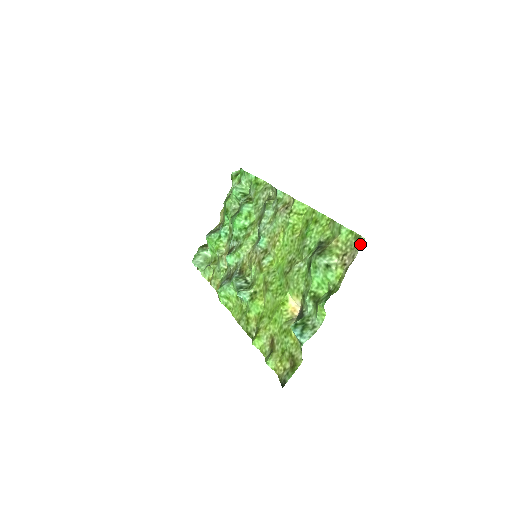
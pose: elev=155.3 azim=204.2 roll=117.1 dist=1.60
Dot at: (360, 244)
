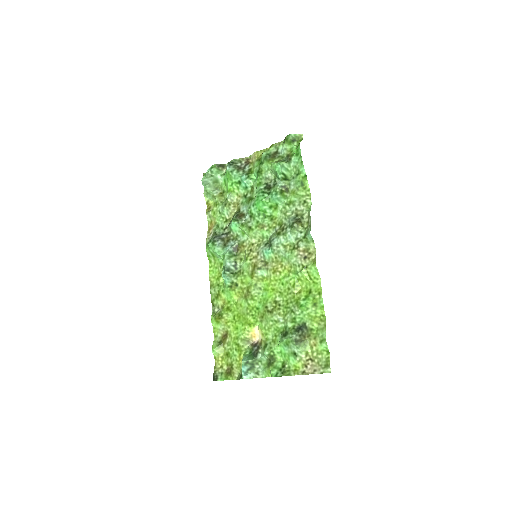
Dot at: (325, 371)
